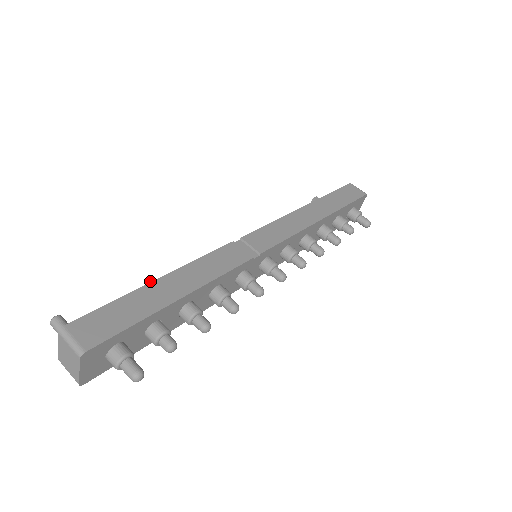
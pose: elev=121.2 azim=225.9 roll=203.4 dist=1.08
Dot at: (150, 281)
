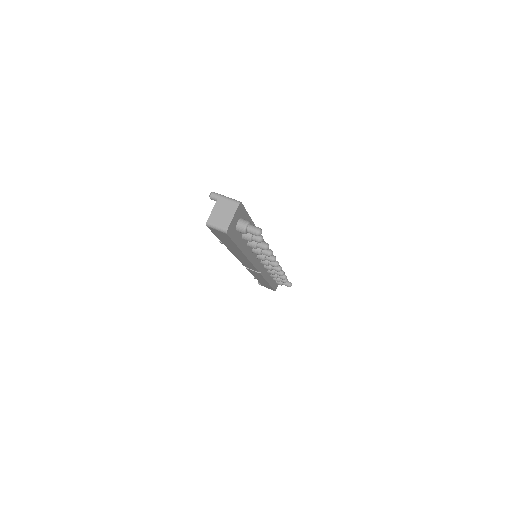
Dot at: occluded
